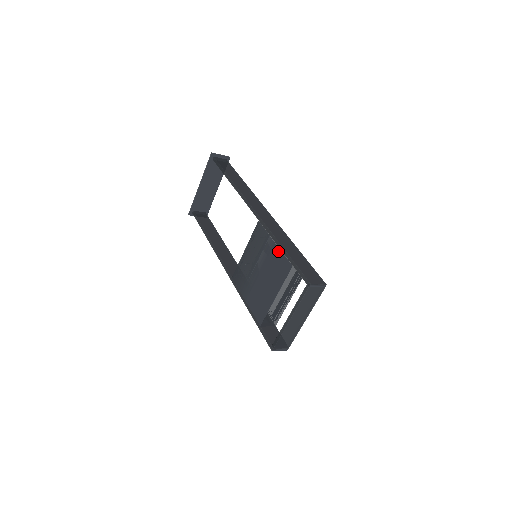
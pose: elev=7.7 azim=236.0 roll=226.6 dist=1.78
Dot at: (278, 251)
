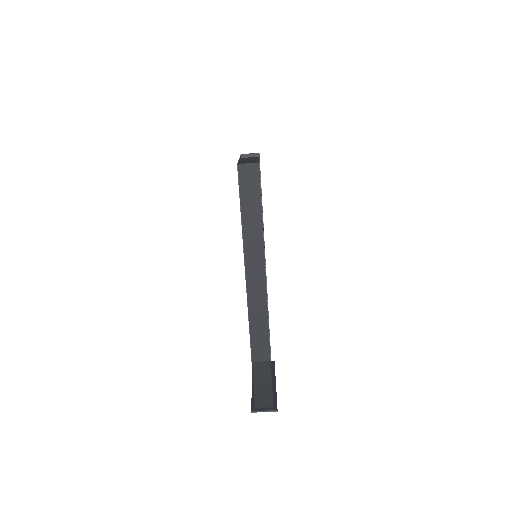
Dot at: occluded
